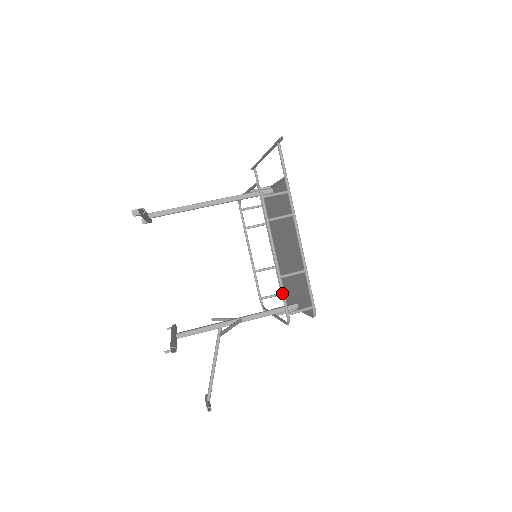
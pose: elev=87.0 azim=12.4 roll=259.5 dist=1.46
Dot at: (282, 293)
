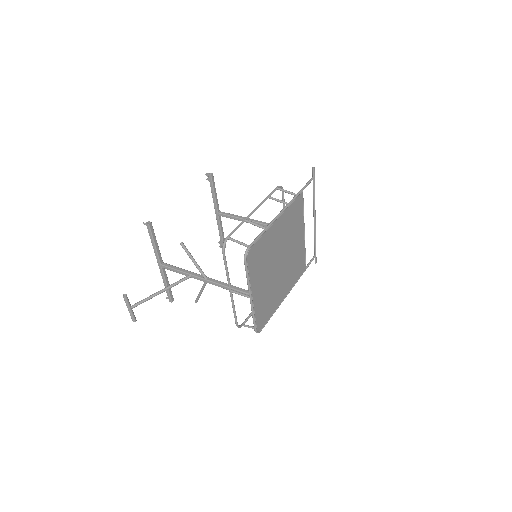
Dot at: (237, 226)
